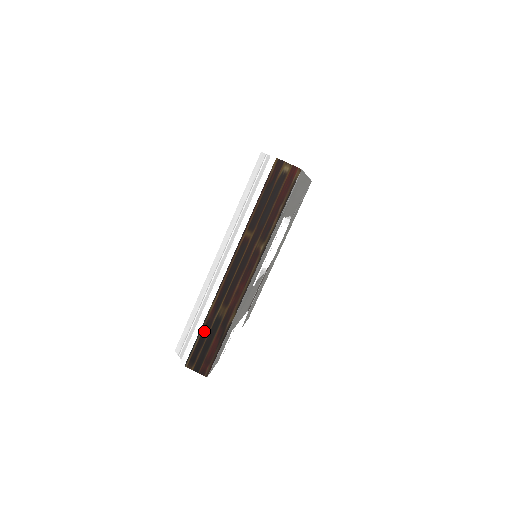
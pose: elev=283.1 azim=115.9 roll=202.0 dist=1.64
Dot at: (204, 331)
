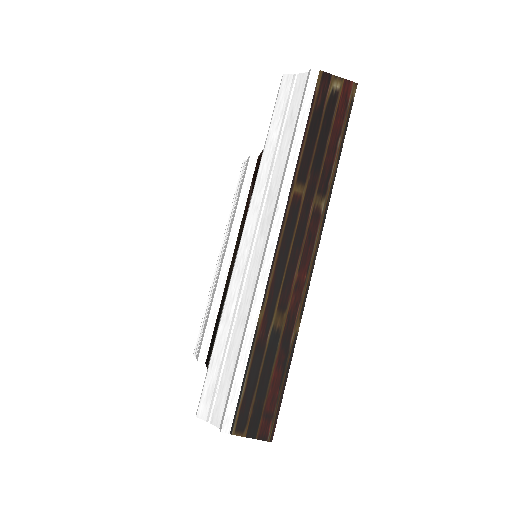
Dot at: (254, 362)
